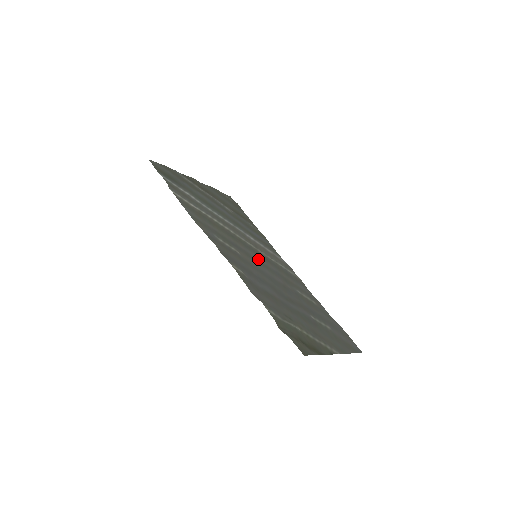
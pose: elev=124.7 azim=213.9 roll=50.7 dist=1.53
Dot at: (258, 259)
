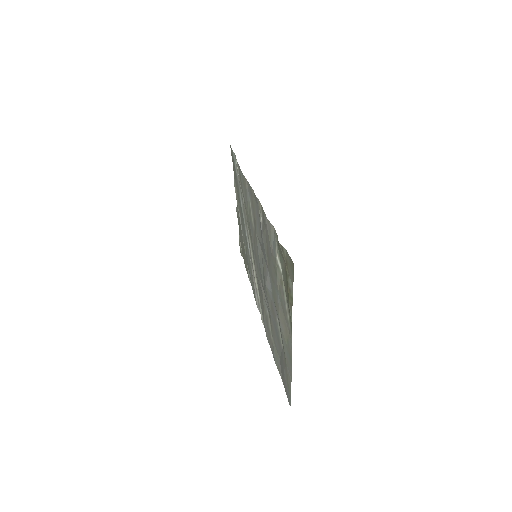
Dot at: (255, 260)
